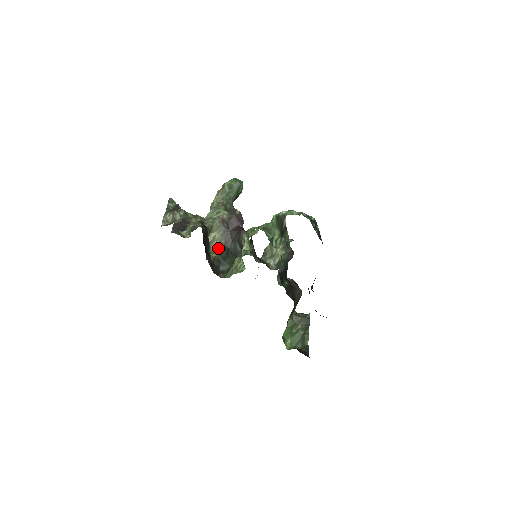
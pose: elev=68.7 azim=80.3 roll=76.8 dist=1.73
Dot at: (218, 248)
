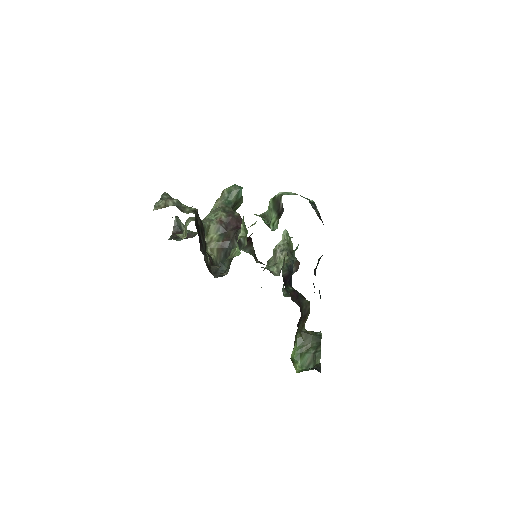
Dot at: (216, 249)
